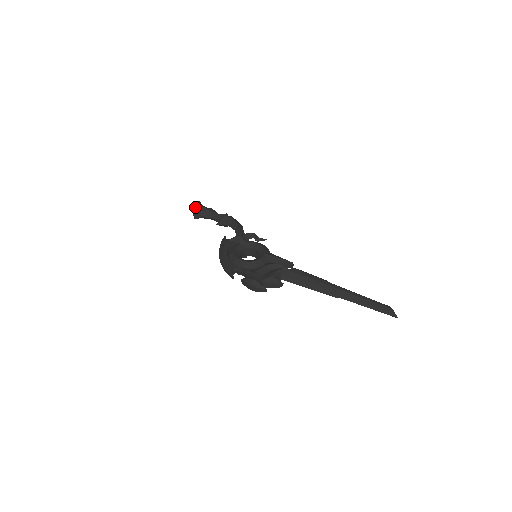
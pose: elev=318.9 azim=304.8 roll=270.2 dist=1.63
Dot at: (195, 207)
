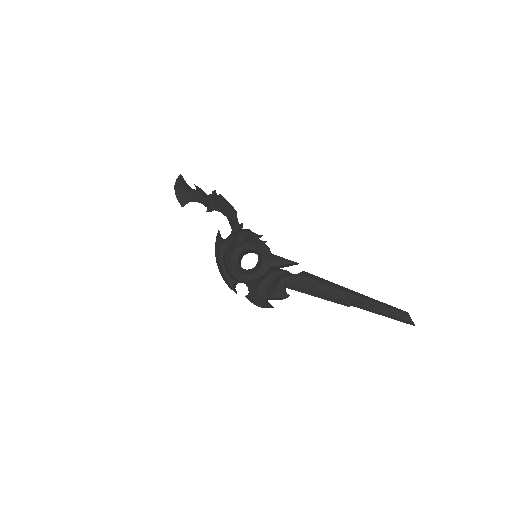
Dot at: (177, 193)
